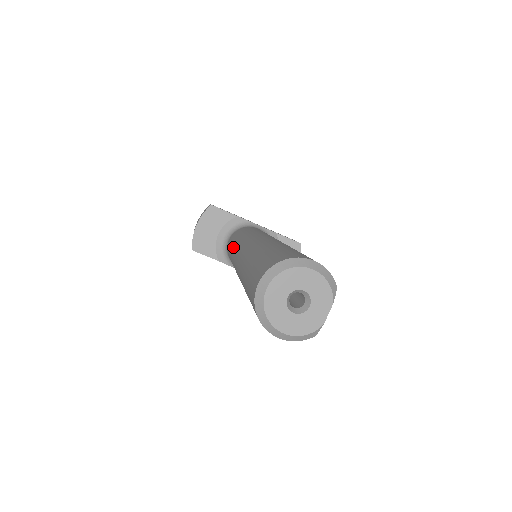
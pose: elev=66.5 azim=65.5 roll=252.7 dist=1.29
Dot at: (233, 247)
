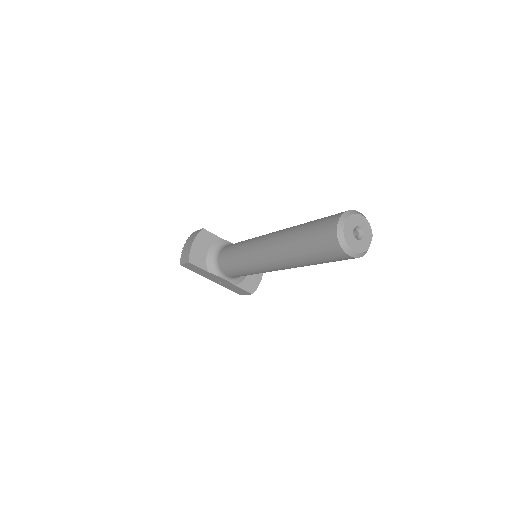
Dot at: (243, 247)
